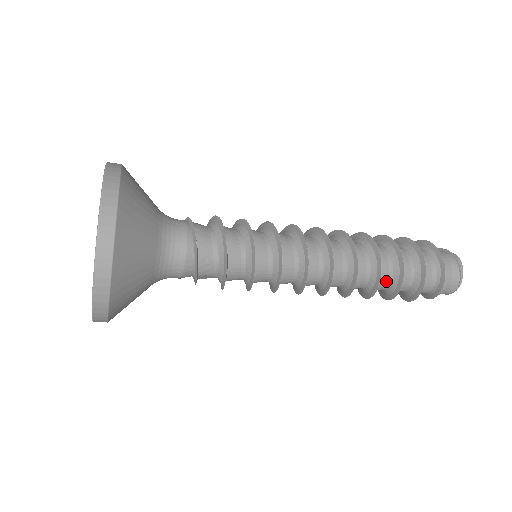
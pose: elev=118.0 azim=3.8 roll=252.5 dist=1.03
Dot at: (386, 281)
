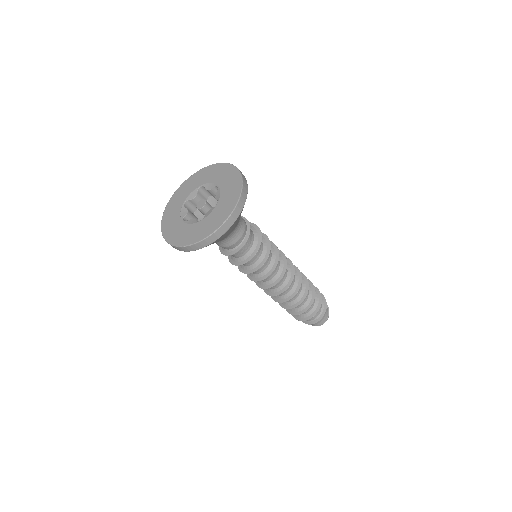
Dot at: (303, 302)
